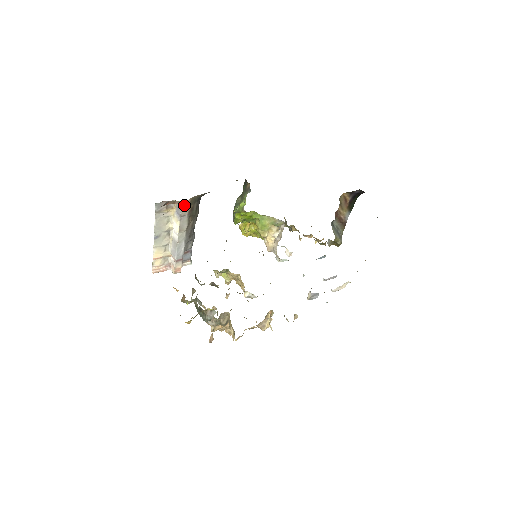
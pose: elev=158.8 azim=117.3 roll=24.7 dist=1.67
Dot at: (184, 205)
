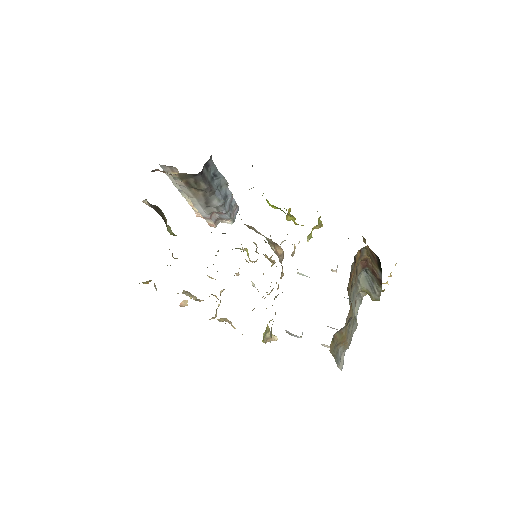
Dot at: (175, 177)
